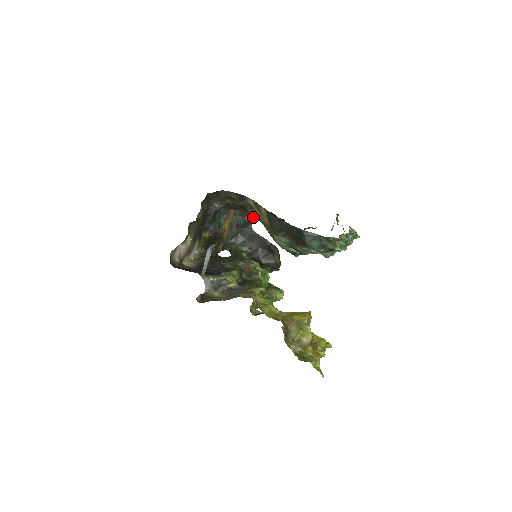
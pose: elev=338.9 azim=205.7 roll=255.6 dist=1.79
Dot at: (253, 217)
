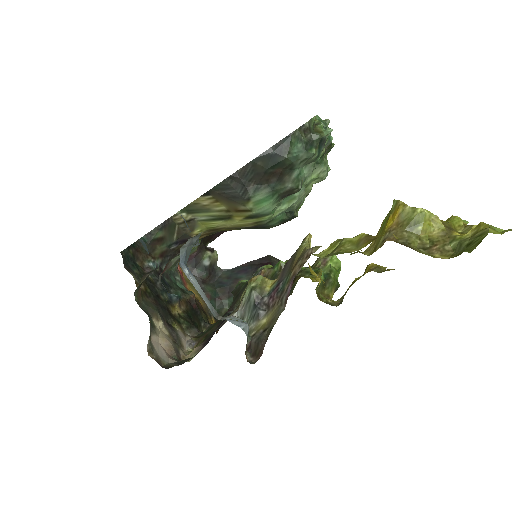
Dot at: (209, 255)
